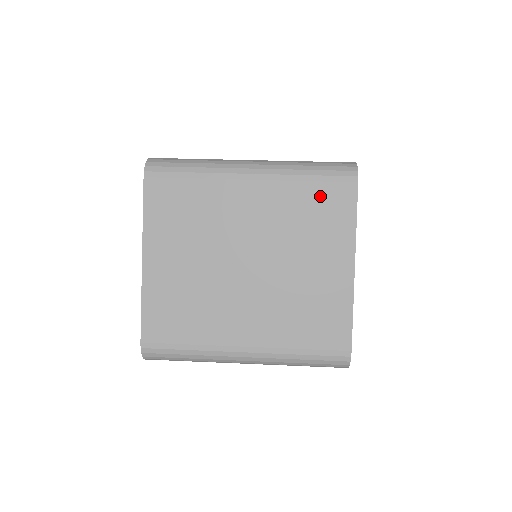
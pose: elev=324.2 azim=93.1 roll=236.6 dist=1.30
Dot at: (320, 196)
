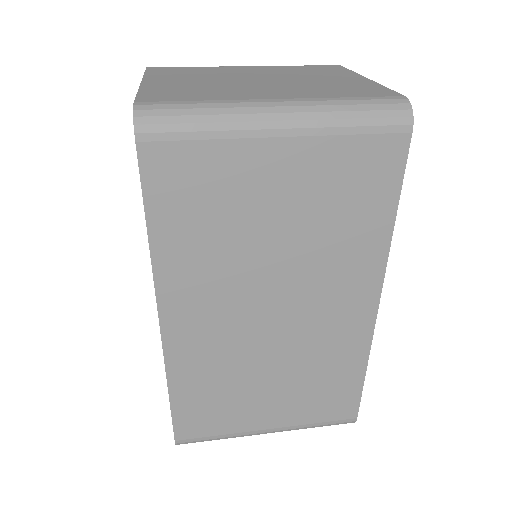
Dot at: (312, 67)
